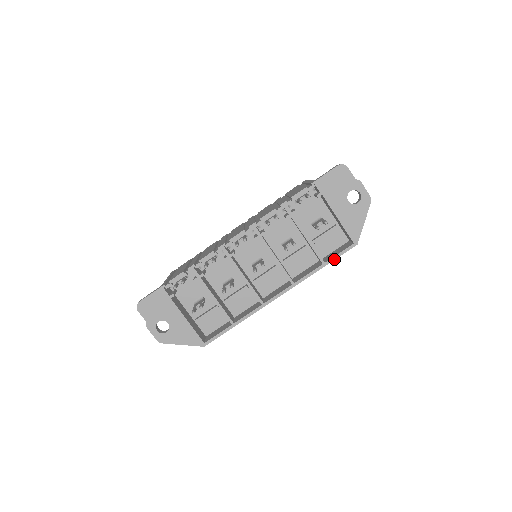
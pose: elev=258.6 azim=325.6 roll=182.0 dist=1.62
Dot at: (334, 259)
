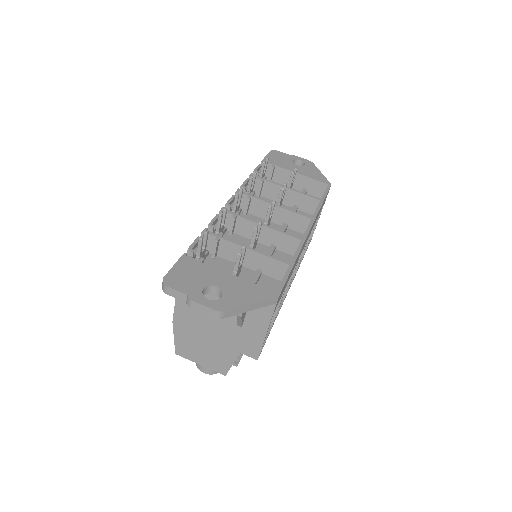
Dot at: (325, 196)
